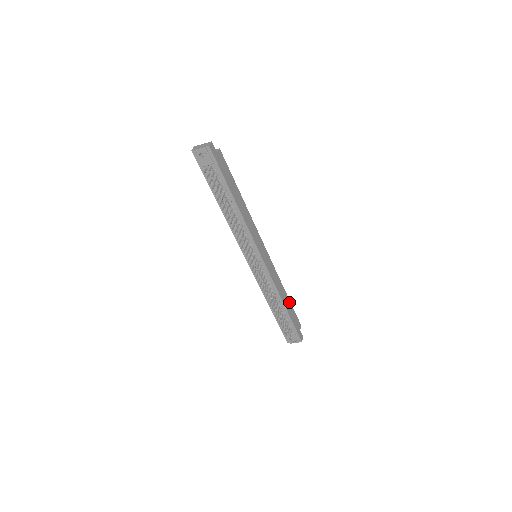
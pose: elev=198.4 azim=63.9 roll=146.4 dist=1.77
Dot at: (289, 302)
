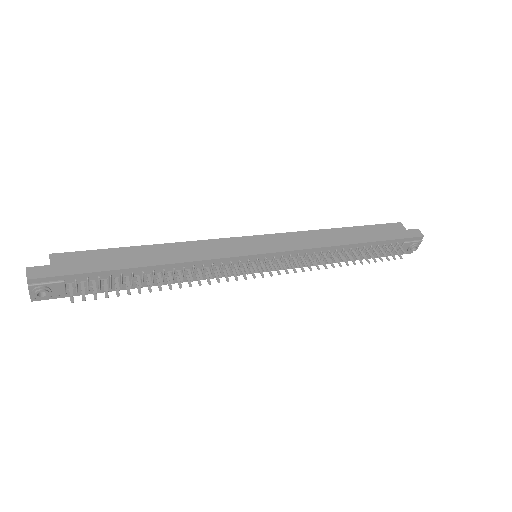
Dot at: (355, 229)
